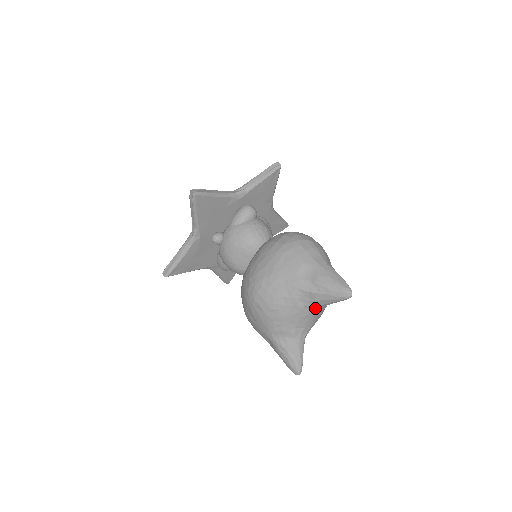
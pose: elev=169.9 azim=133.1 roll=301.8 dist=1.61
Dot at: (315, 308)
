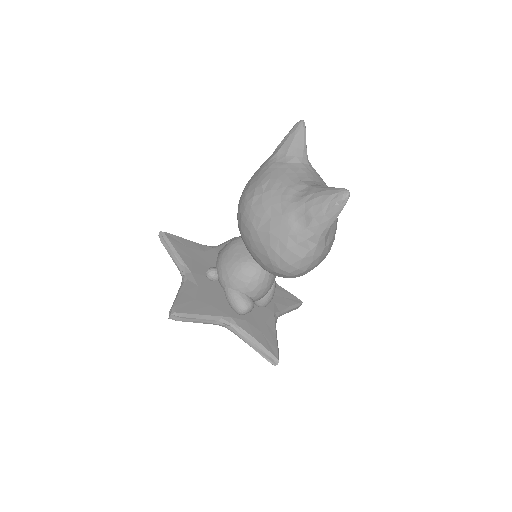
Dot at: (298, 159)
